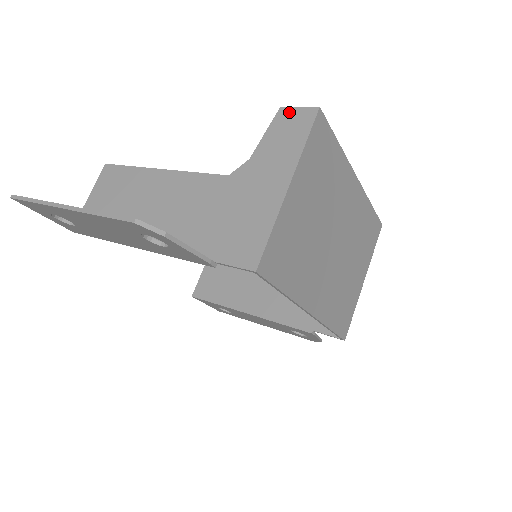
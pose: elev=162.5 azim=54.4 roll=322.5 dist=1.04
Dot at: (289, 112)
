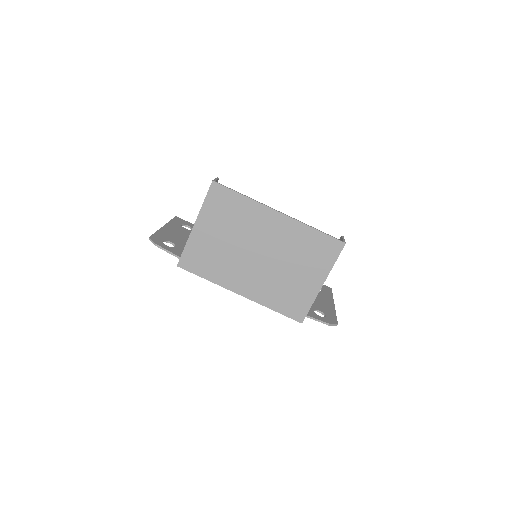
Dot at: occluded
